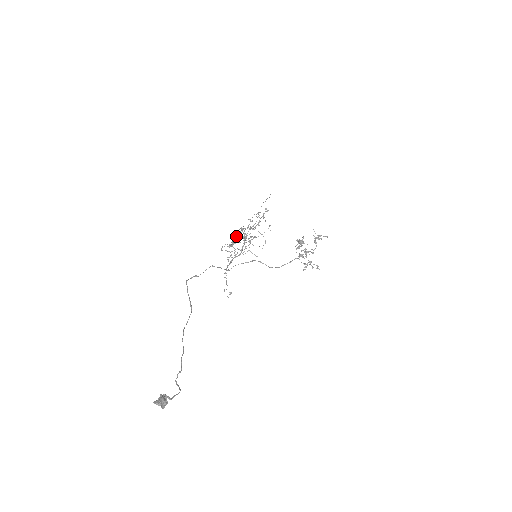
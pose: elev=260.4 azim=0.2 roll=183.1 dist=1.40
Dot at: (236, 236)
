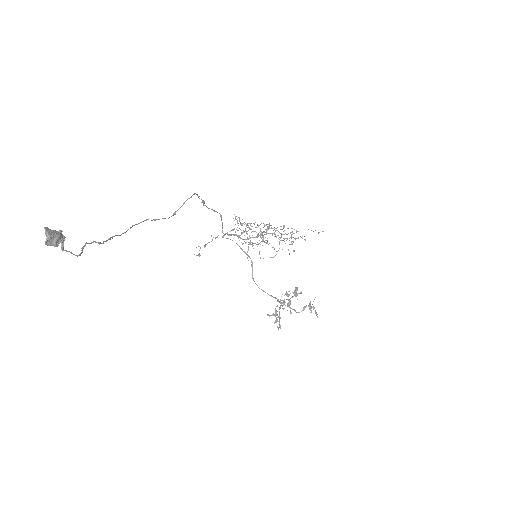
Dot at: occluded
